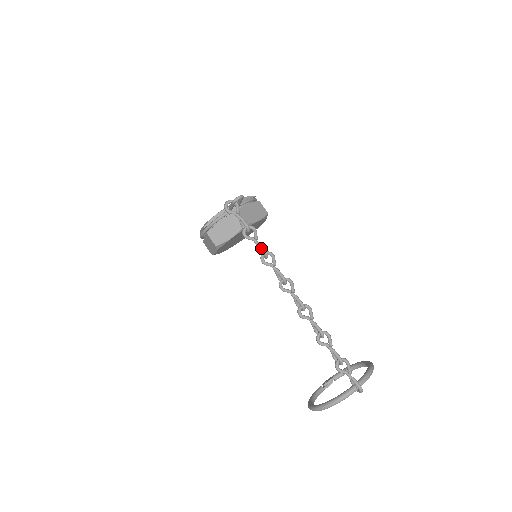
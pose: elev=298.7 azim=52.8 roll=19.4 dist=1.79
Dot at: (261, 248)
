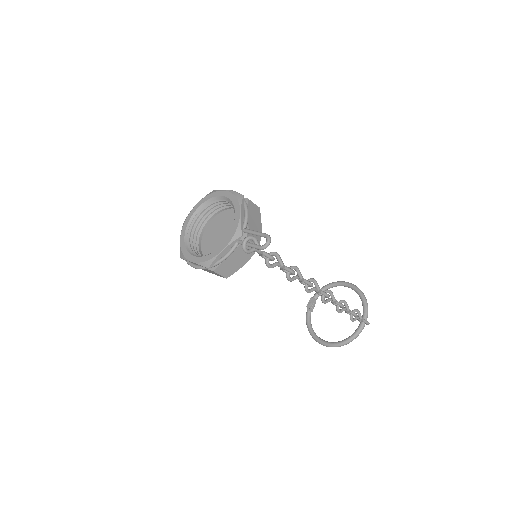
Dot at: occluded
